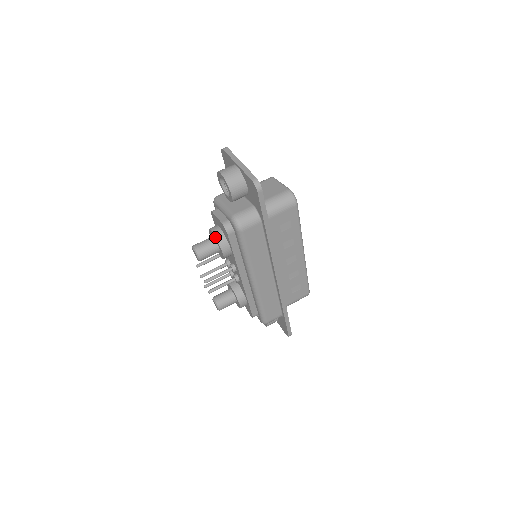
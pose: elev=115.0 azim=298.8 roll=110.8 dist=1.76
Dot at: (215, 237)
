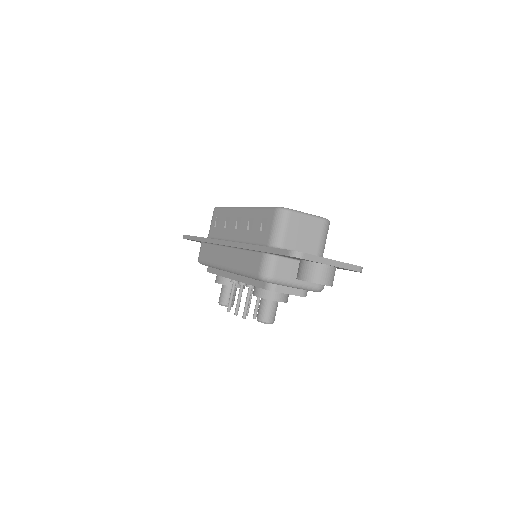
Dot at: occluded
